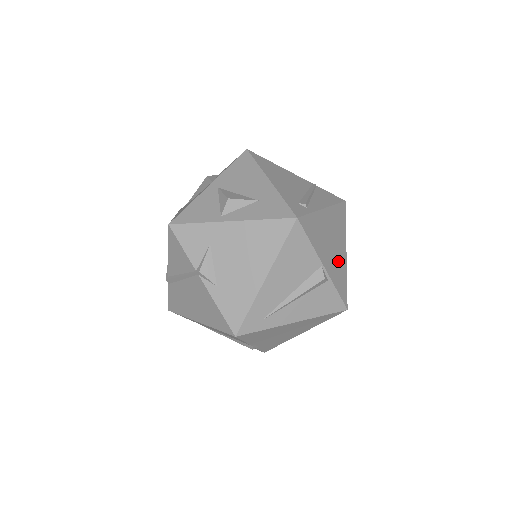
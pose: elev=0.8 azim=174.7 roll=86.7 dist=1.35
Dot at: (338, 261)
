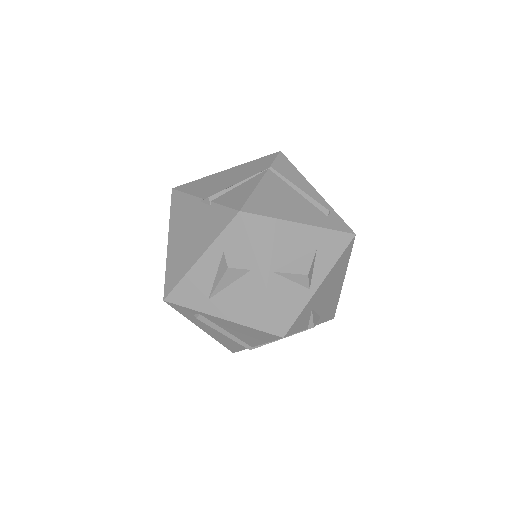
Dot at: occluded
